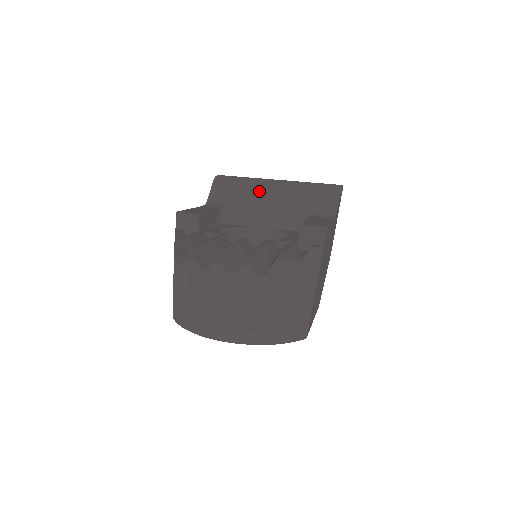
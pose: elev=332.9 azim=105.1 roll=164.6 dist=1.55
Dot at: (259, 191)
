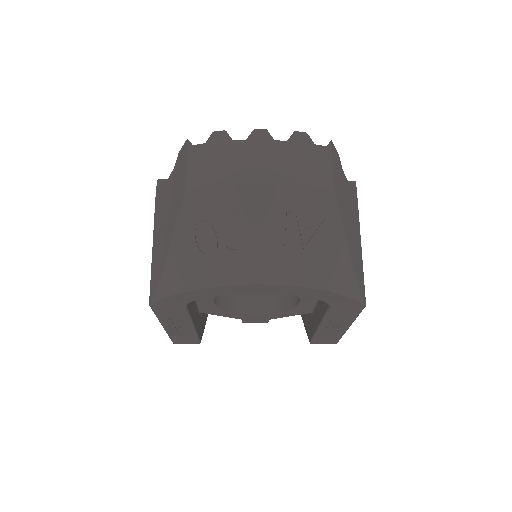
Dot at: occluded
